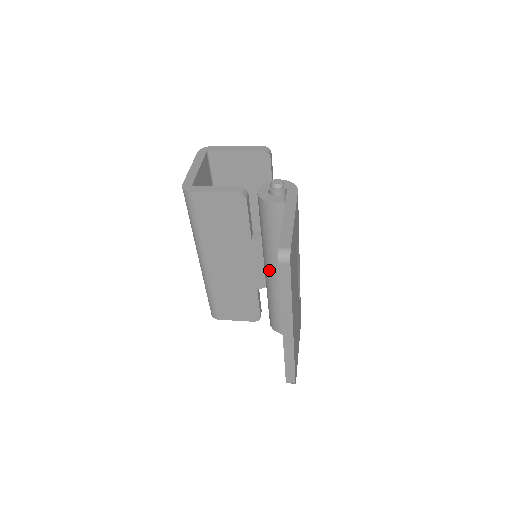
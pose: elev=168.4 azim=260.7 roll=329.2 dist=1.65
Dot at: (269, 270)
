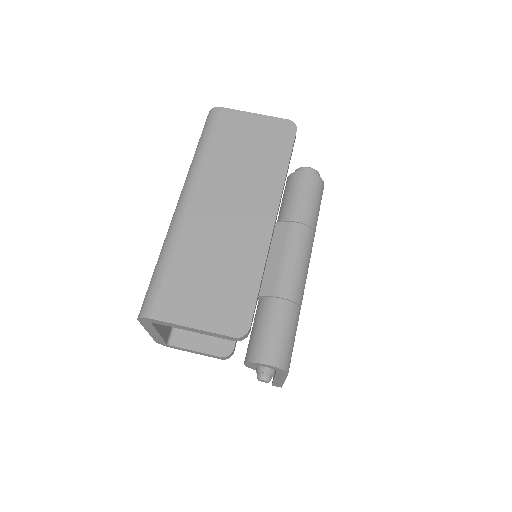
Dot at: occluded
